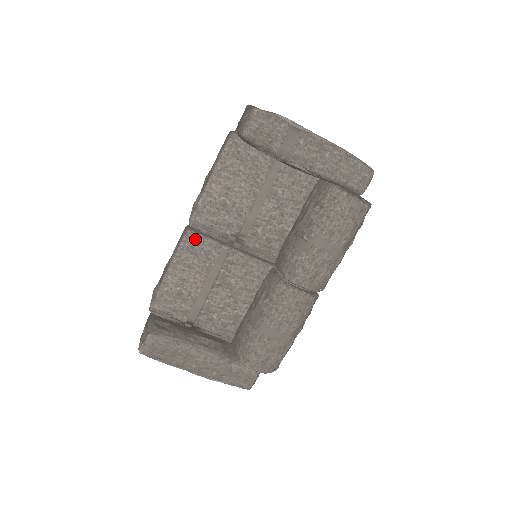
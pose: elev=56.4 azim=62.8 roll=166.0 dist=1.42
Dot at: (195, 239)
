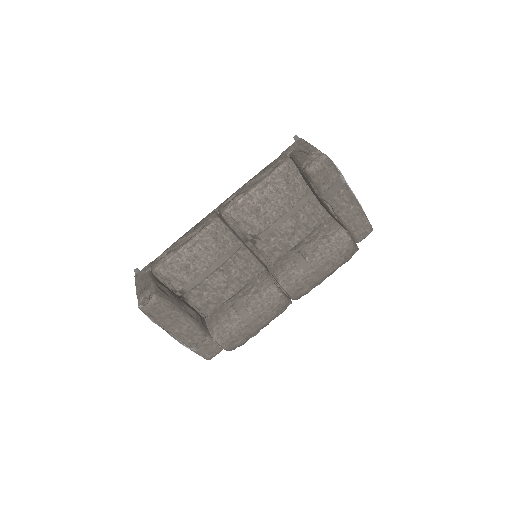
Dot at: (221, 228)
